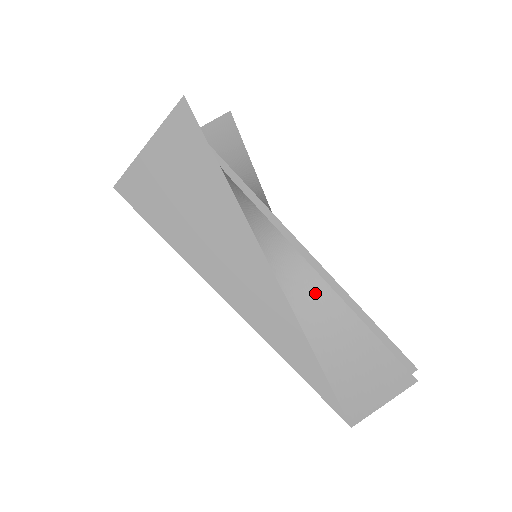
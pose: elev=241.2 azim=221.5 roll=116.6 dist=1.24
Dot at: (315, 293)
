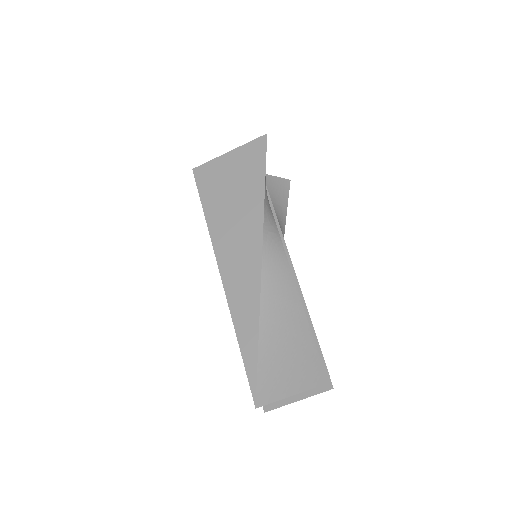
Dot at: (283, 286)
